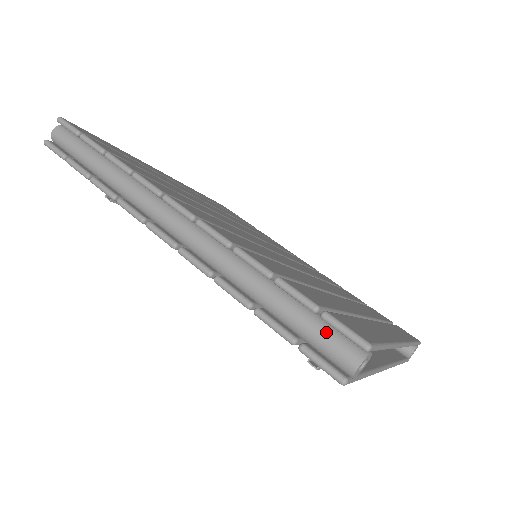
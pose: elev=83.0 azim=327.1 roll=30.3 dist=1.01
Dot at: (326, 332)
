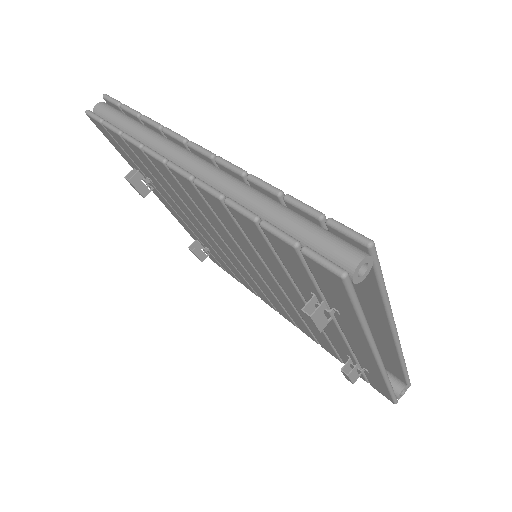
Dot at: (330, 236)
